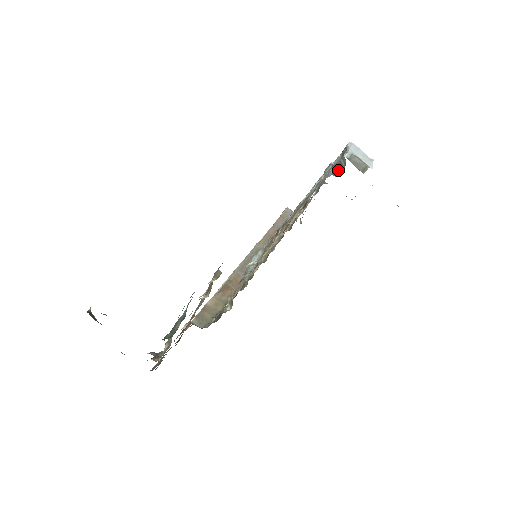
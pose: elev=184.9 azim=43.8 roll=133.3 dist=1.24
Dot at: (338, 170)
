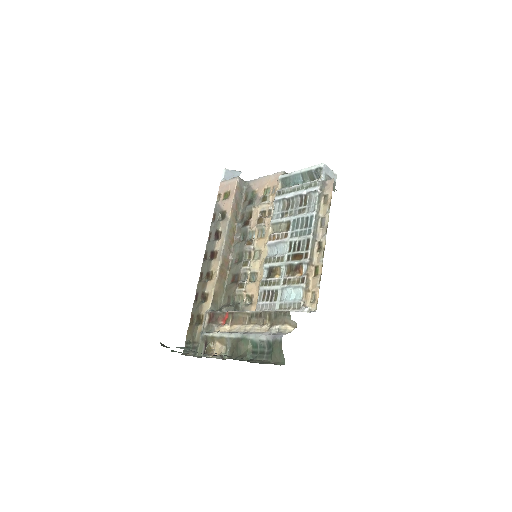
Dot at: occluded
